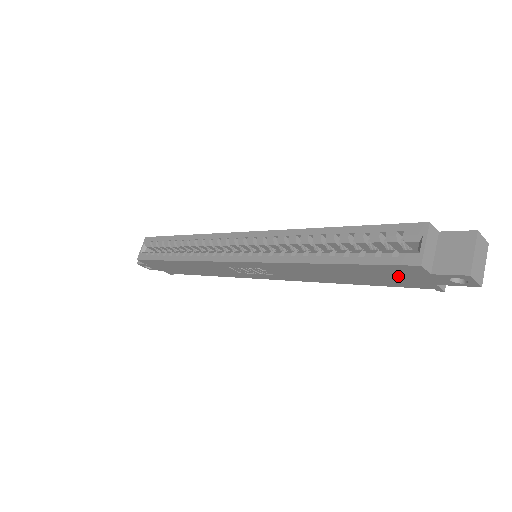
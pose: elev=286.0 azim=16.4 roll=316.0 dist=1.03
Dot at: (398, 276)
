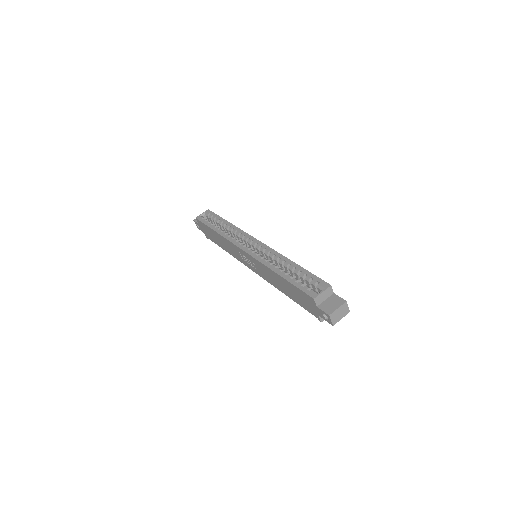
Dot at: (306, 301)
